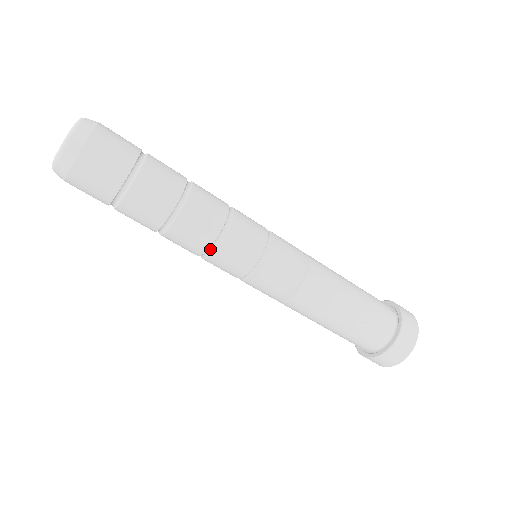
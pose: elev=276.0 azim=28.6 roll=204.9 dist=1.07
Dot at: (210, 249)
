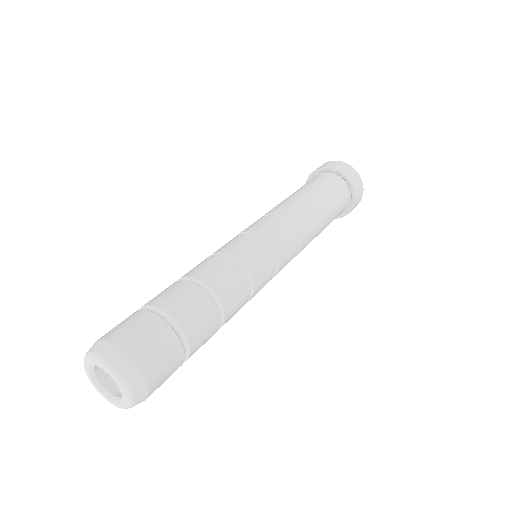
Dot at: occluded
